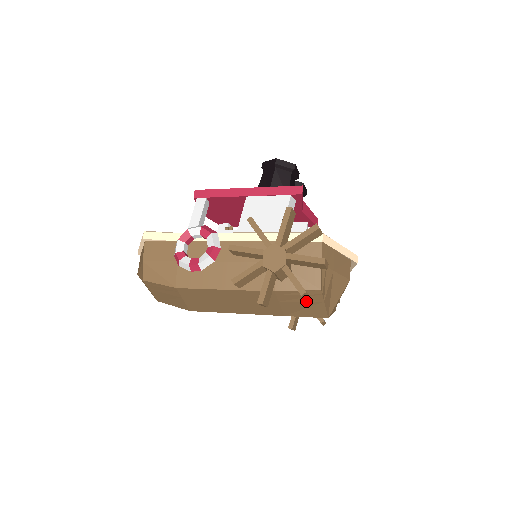
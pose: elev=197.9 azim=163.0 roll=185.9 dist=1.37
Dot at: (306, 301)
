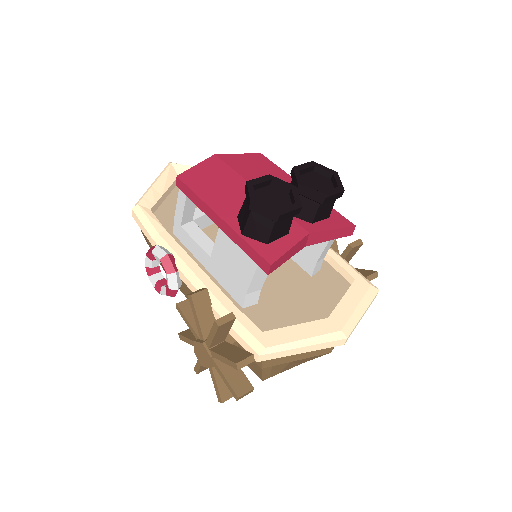
Dot at: occluded
